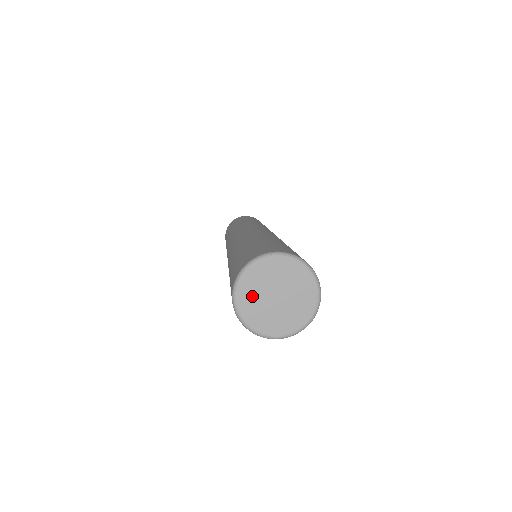
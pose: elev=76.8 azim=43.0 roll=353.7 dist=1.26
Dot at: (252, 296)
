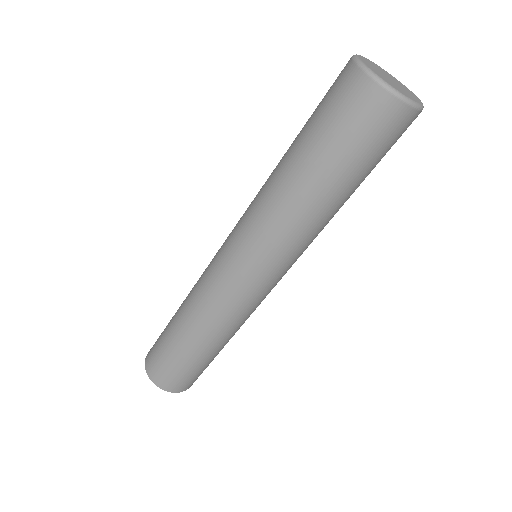
Dot at: (370, 65)
